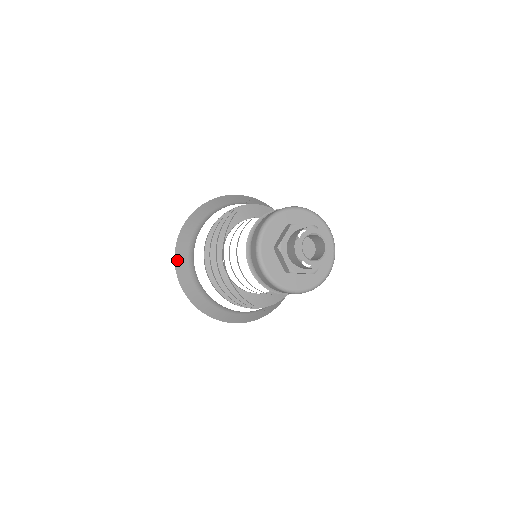
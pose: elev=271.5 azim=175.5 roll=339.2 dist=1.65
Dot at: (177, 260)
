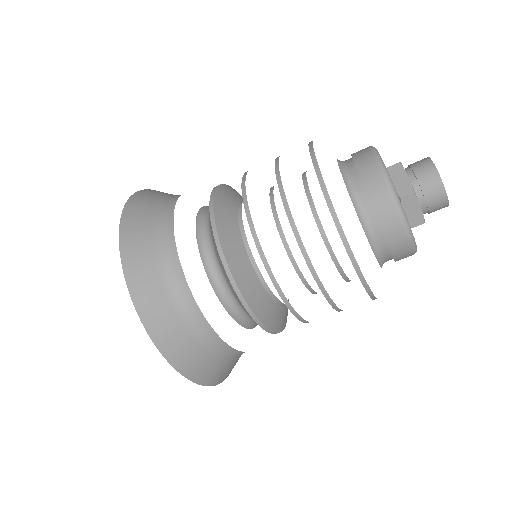
Dot at: (146, 316)
